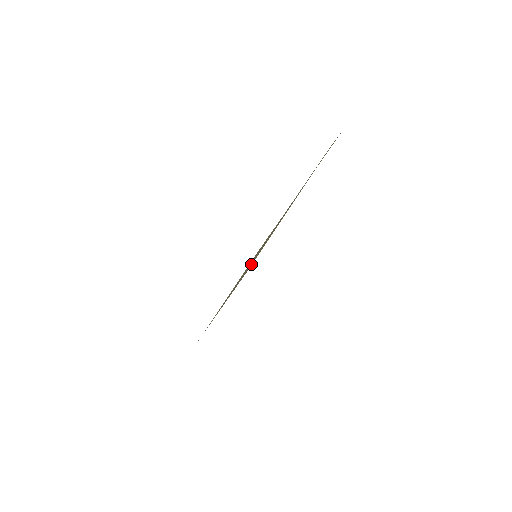
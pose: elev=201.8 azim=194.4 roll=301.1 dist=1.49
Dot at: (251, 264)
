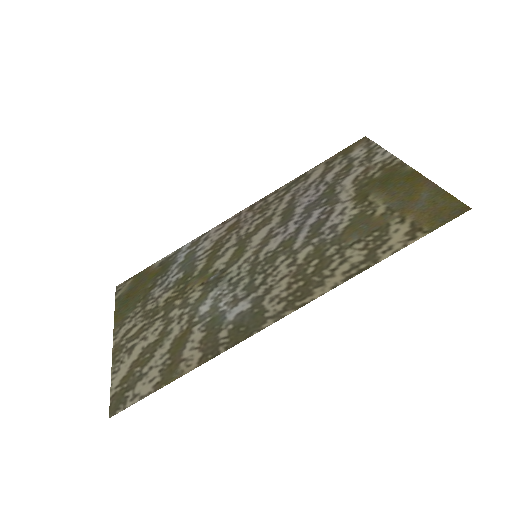
Dot at: (414, 221)
